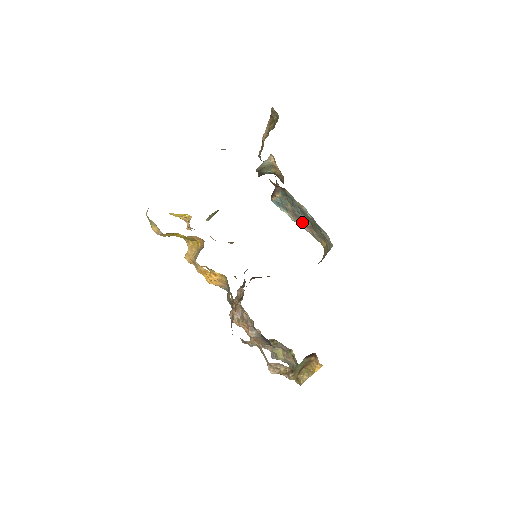
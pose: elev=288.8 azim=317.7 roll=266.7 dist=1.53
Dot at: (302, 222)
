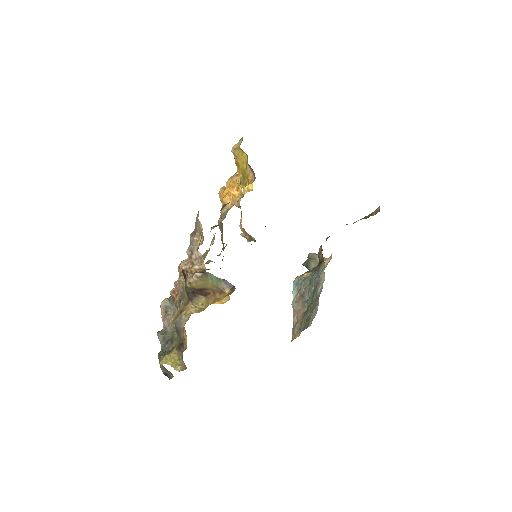
Dot at: (299, 308)
